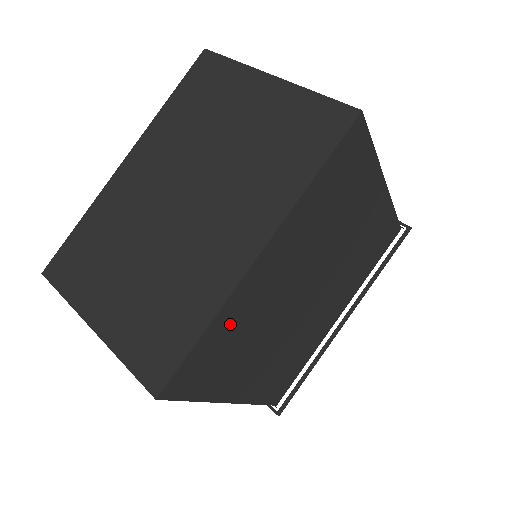
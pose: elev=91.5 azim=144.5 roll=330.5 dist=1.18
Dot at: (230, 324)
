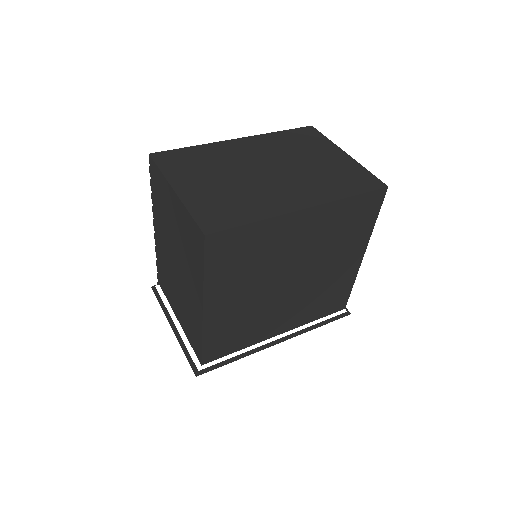
Dot at: (261, 237)
